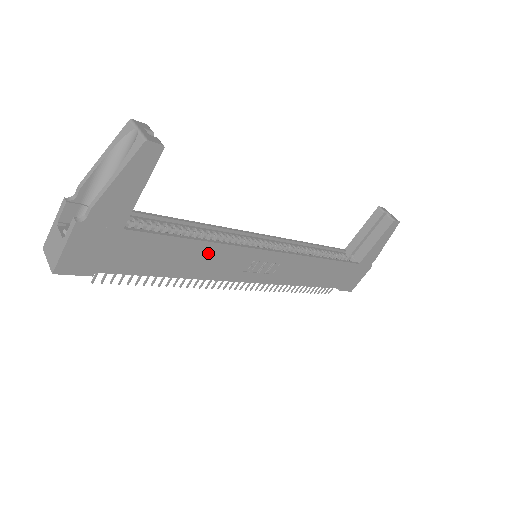
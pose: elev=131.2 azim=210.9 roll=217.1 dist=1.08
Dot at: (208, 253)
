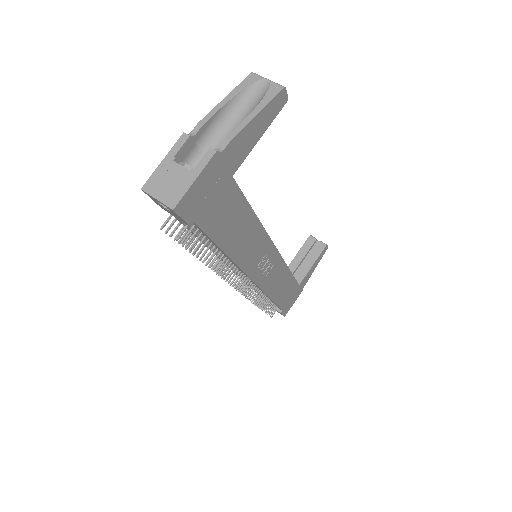
Dot at: (252, 233)
